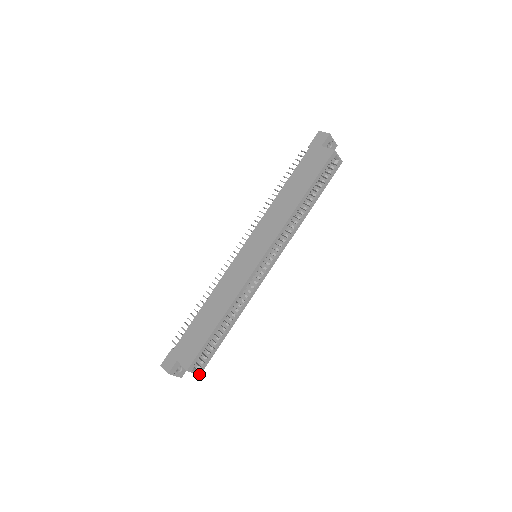
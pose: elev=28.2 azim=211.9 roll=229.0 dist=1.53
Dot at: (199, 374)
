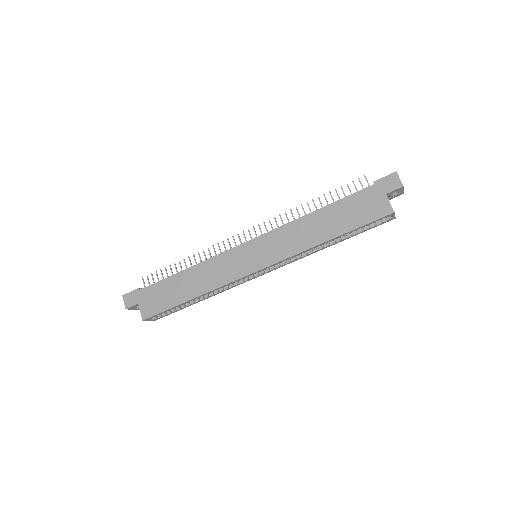
Dot at: occluded
